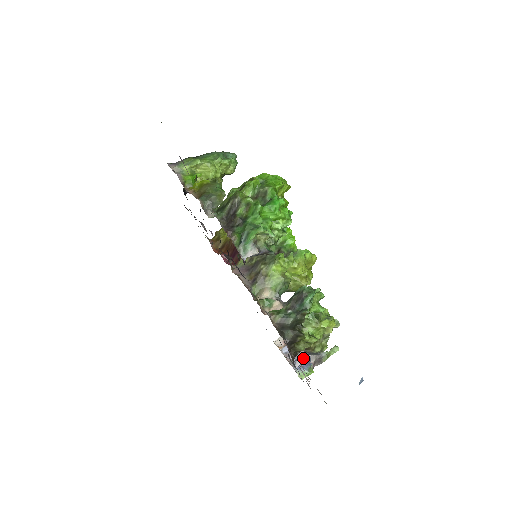
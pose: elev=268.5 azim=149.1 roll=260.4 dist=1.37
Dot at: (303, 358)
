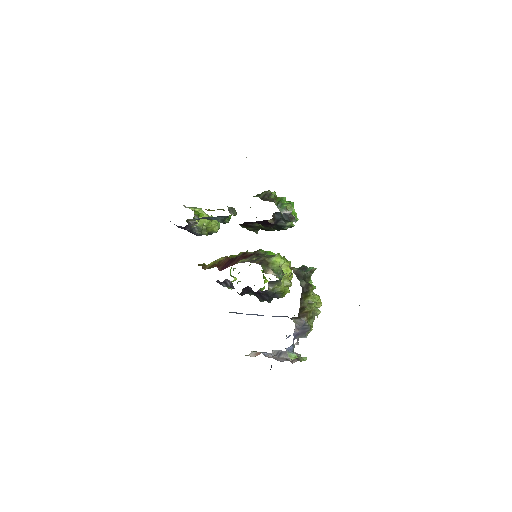
Dot at: (281, 358)
